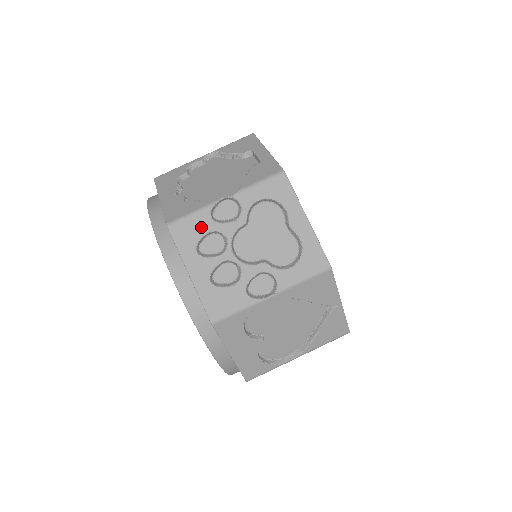
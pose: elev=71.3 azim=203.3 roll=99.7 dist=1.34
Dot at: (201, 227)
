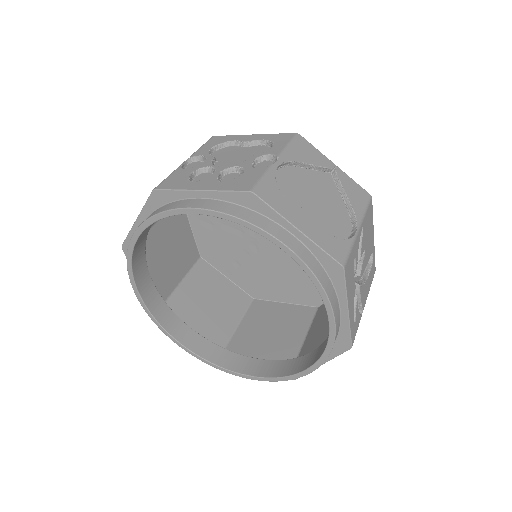
Dot at: (183, 175)
